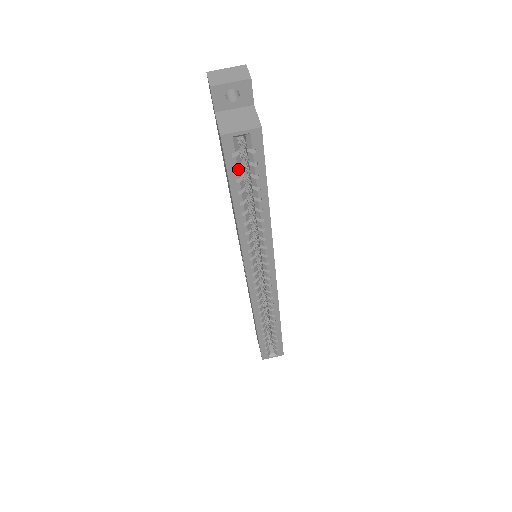
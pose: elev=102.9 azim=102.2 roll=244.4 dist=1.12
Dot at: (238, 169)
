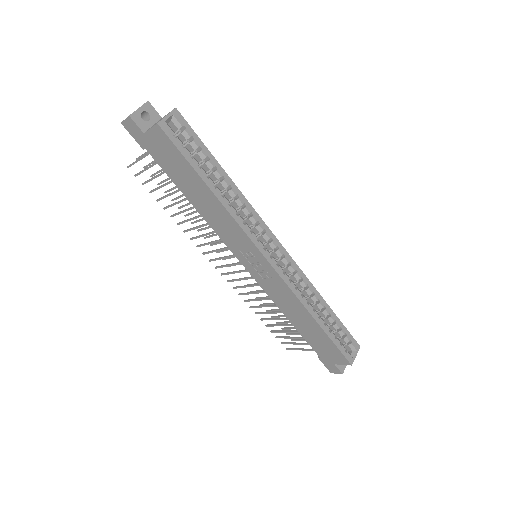
Dot at: (185, 147)
